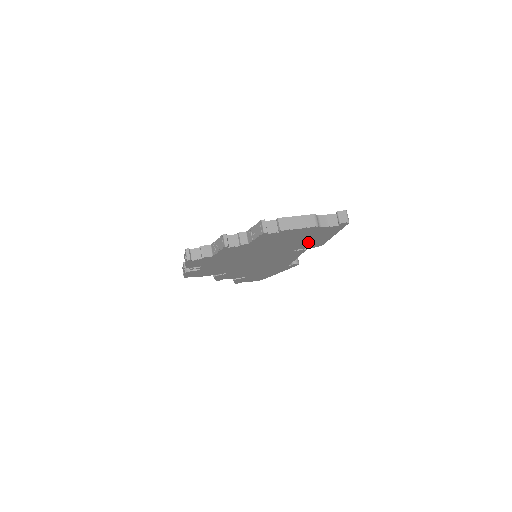
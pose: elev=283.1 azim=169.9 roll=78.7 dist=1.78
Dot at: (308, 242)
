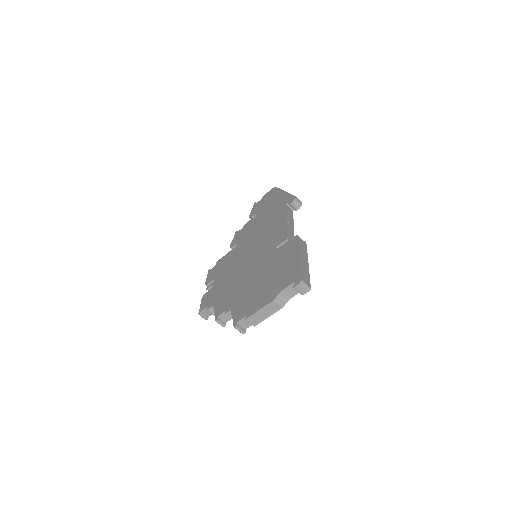
Dot at: occluded
